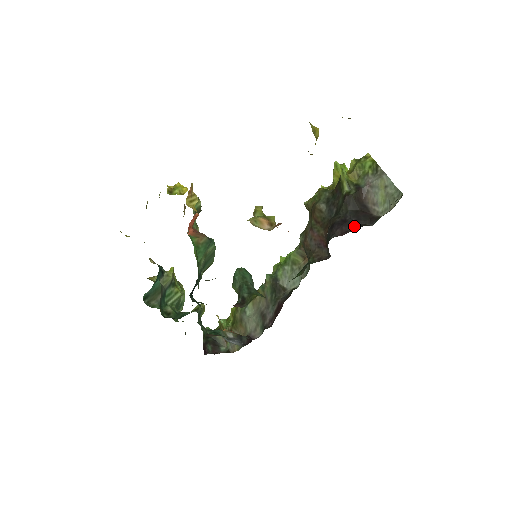
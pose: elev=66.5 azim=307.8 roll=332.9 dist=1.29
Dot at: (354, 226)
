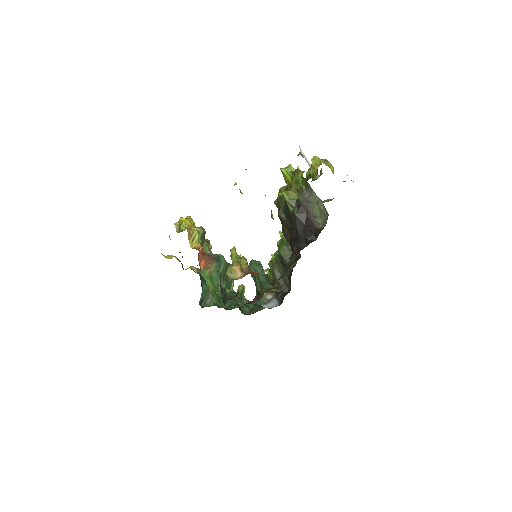
Dot at: (304, 242)
